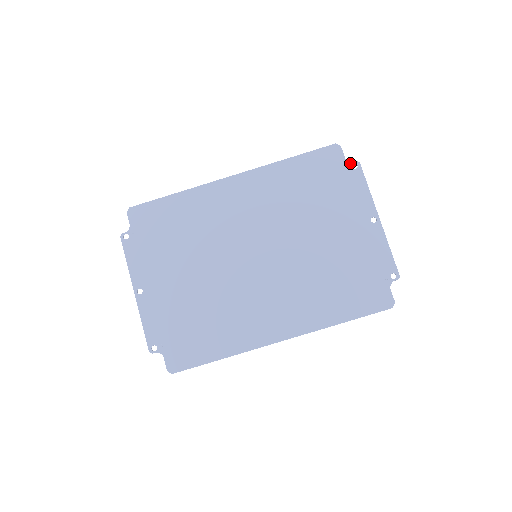
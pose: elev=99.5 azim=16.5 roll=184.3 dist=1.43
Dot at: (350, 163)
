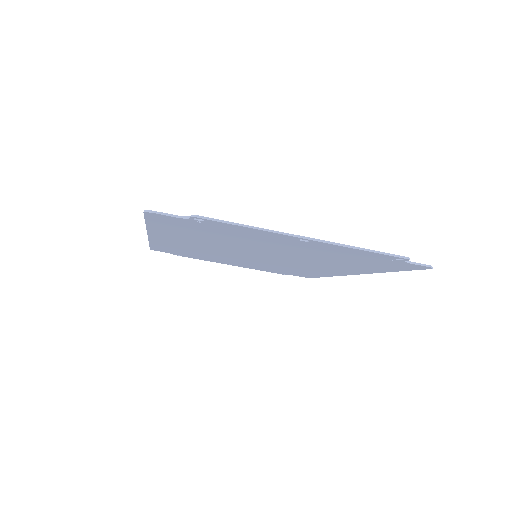
Dot at: (190, 219)
